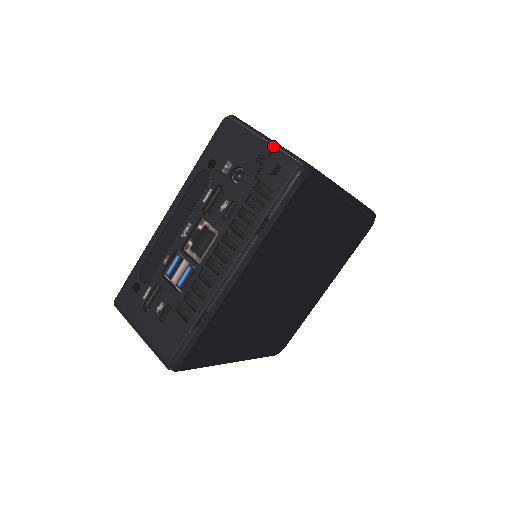
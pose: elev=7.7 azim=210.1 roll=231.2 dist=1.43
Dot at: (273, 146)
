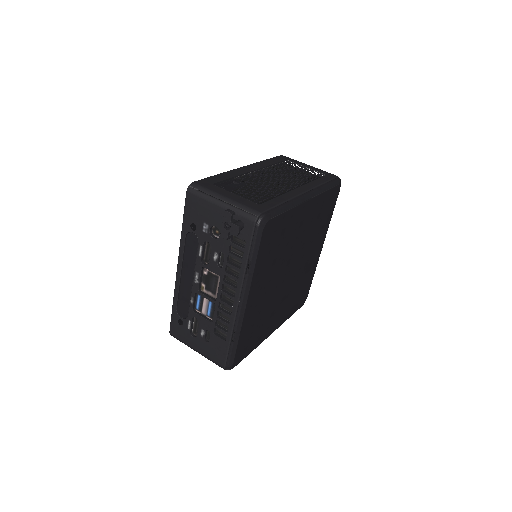
Dot at: (231, 214)
